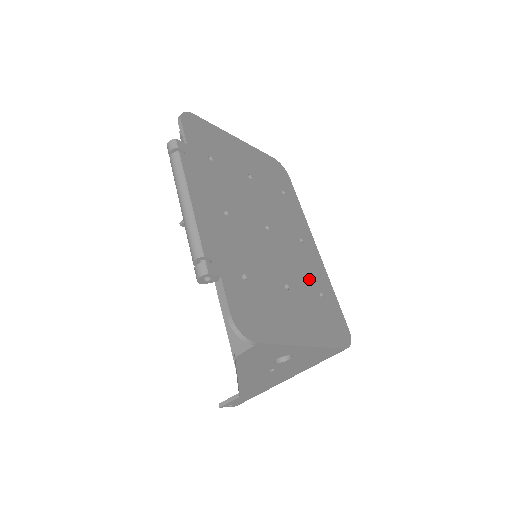
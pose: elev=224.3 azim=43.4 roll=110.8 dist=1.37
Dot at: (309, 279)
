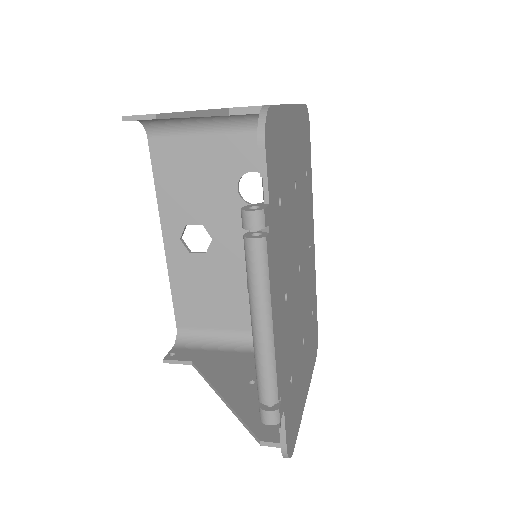
Dot at: (310, 303)
